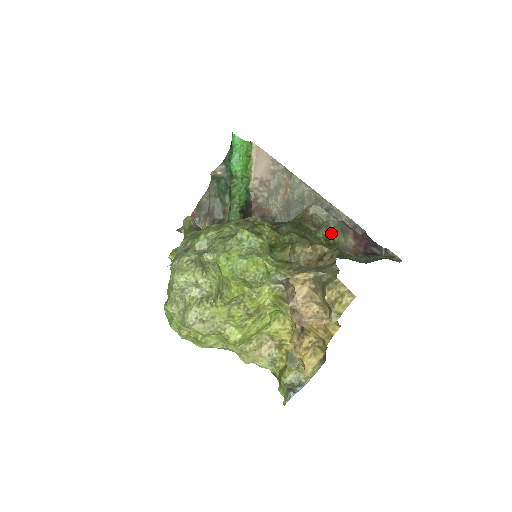
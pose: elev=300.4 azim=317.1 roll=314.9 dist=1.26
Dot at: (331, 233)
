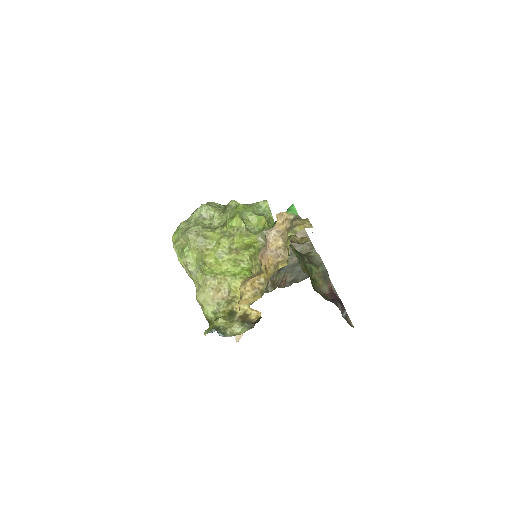
Dot at: (316, 272)
